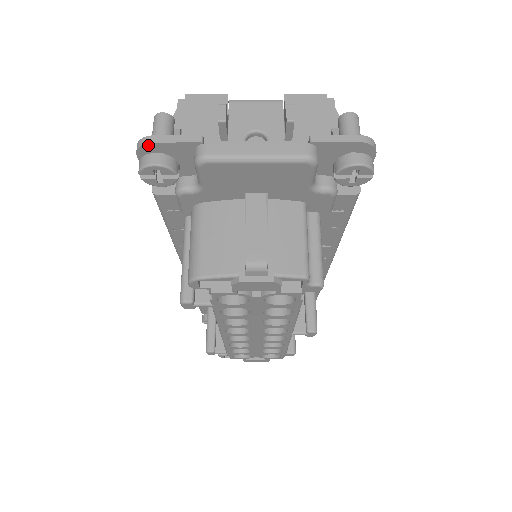
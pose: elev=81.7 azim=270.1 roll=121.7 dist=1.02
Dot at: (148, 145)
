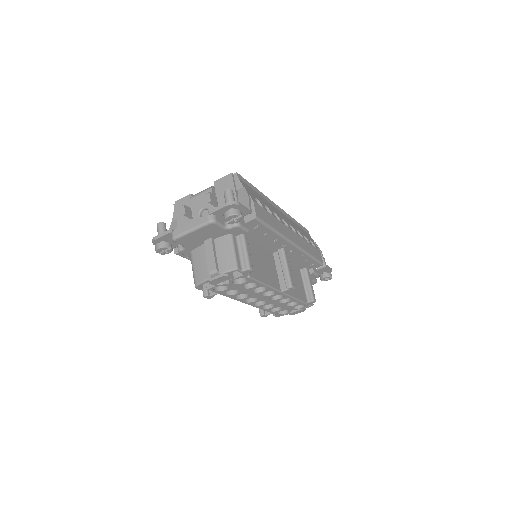
Dot at: (155, 241)
